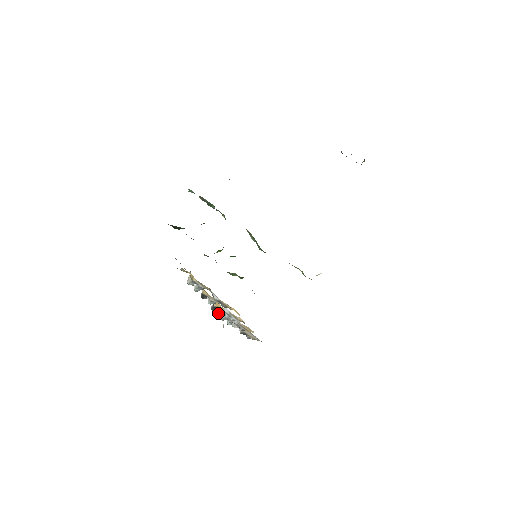
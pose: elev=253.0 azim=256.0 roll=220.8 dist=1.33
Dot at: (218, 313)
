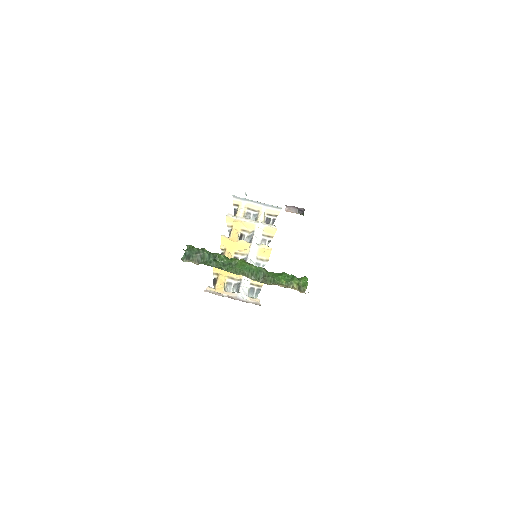
Dot at: occluded
